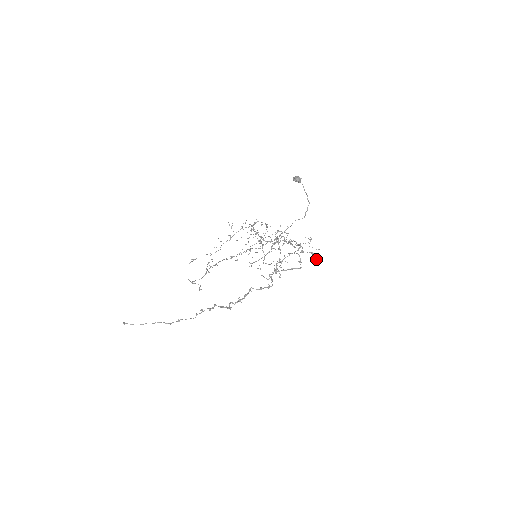
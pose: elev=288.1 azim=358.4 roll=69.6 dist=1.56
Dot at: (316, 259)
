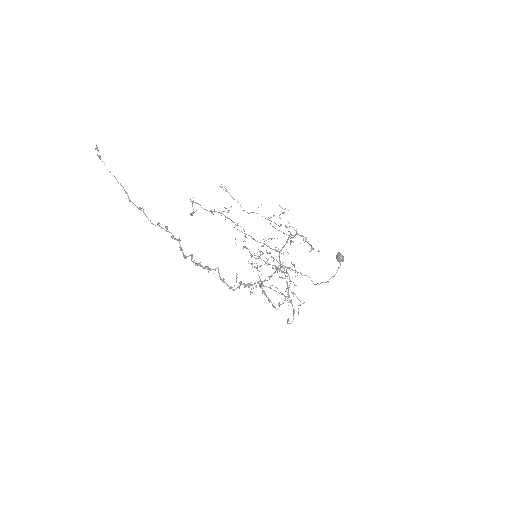
Dot at: (288, 320)
